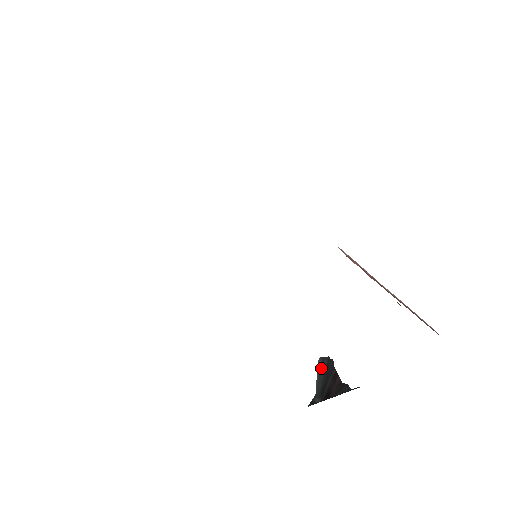
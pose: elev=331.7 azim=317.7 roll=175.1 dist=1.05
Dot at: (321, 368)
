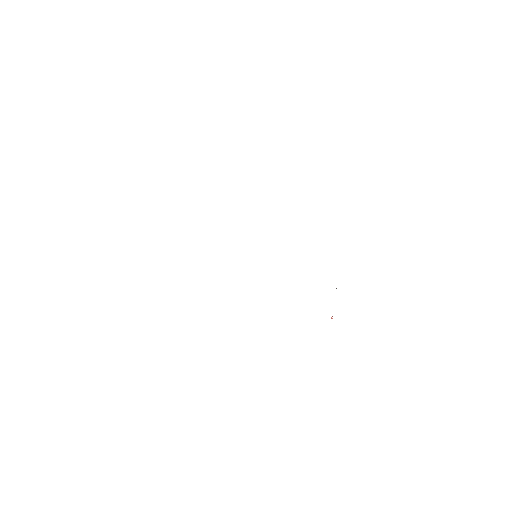
Dot at: occluded
